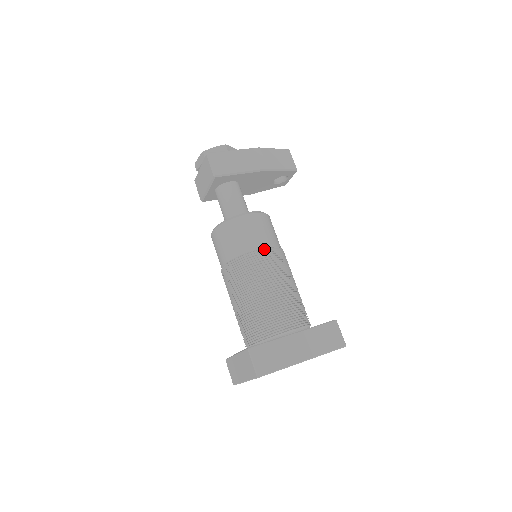
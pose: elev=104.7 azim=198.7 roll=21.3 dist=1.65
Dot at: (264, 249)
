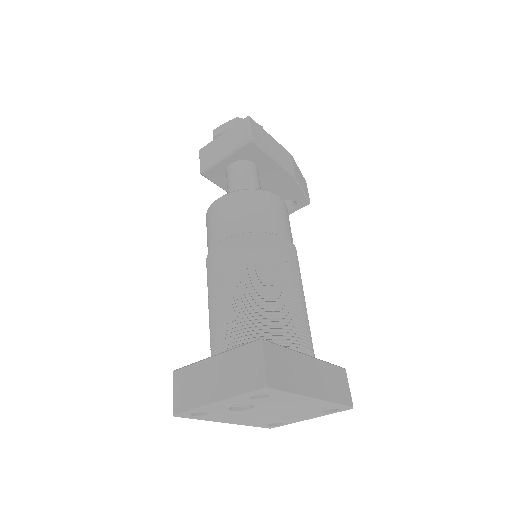
Dot at: (289, 240)
